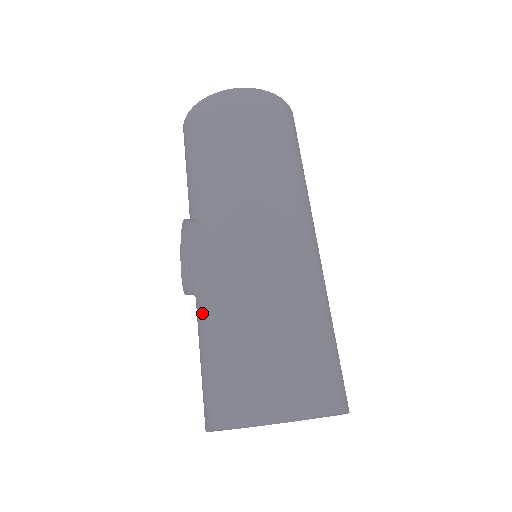
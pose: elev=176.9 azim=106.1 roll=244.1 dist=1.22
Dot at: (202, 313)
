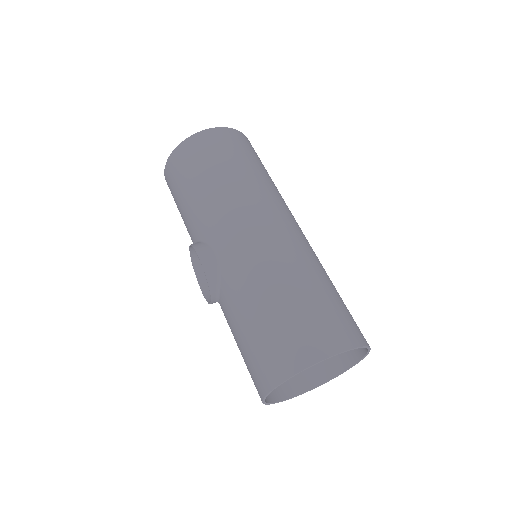
Dot at: (228, 311)
